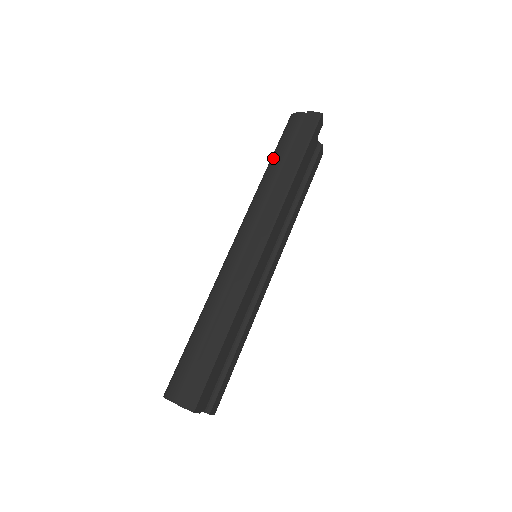
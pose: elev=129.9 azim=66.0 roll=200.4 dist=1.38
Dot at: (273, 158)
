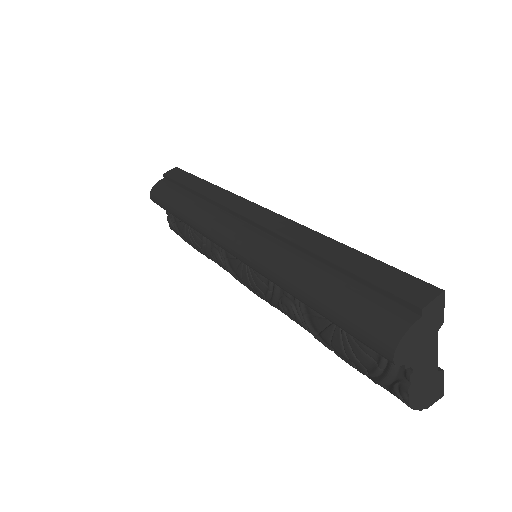
Dot at: (175, 204)
